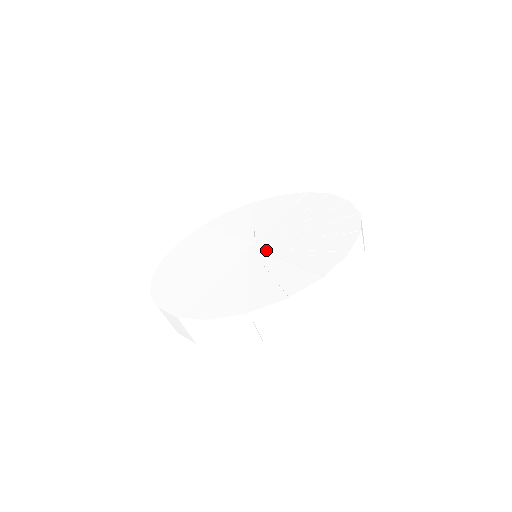
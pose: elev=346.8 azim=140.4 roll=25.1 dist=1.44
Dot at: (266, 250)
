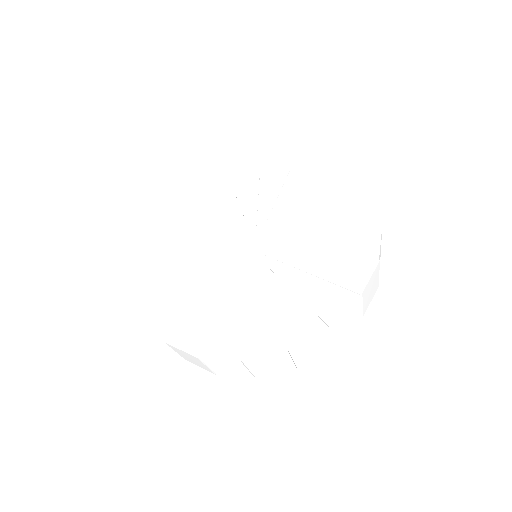
Dot at: (251, 267)
